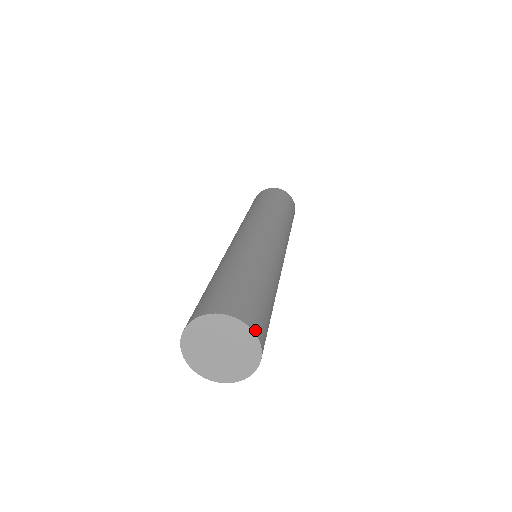
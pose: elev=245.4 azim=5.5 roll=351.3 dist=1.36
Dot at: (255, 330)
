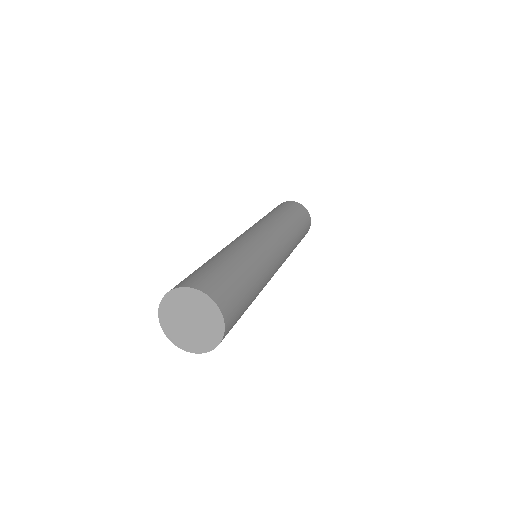
Dot at: (223, 311)
